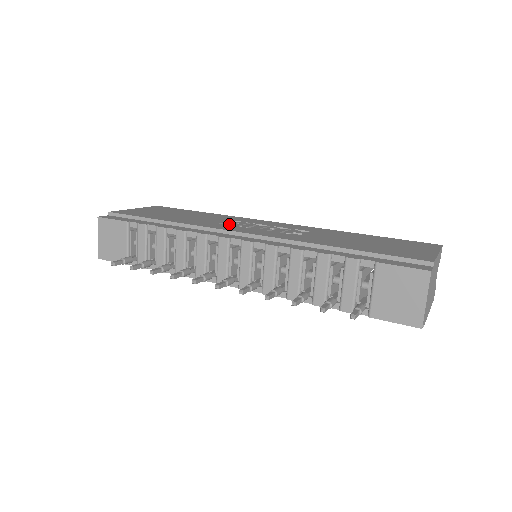
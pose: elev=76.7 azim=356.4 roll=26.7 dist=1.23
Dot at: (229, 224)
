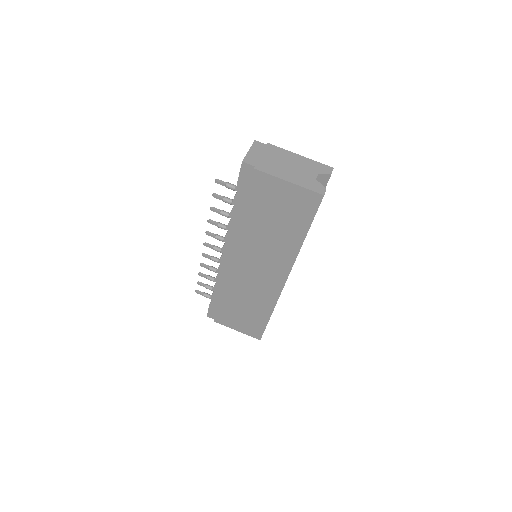
Dot at: occluded
